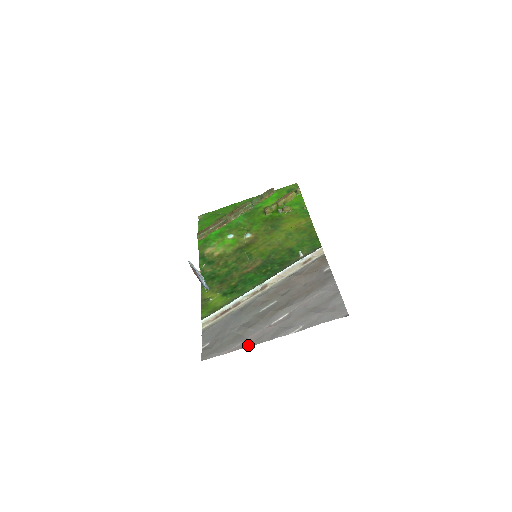
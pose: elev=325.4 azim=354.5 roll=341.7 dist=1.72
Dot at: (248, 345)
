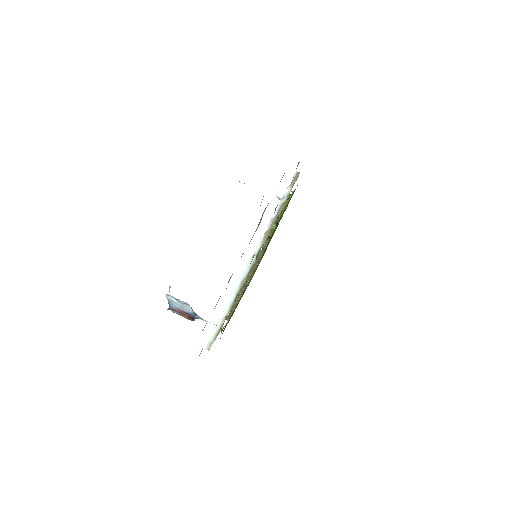
Dot at: occluded
